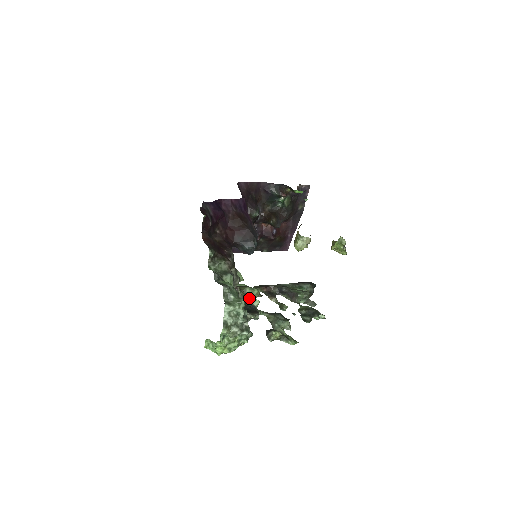
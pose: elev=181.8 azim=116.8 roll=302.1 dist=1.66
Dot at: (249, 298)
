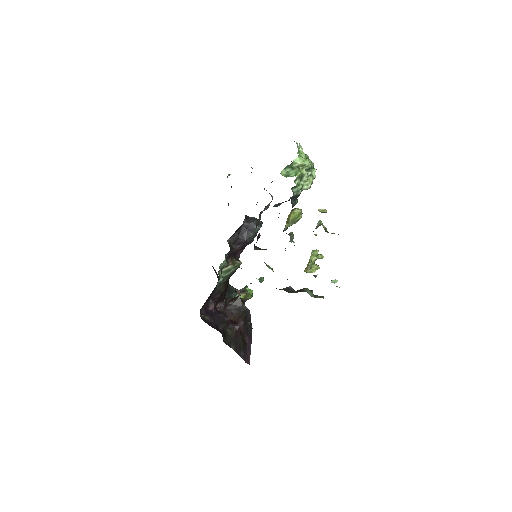
Dot at: occluded
